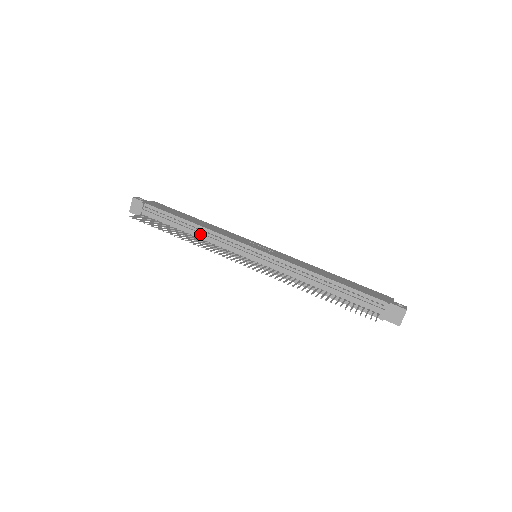
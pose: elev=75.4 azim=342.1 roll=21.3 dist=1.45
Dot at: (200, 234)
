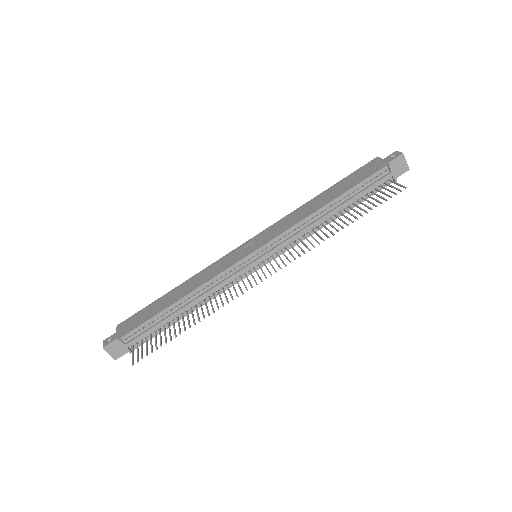
Dot at: (198, 299)
